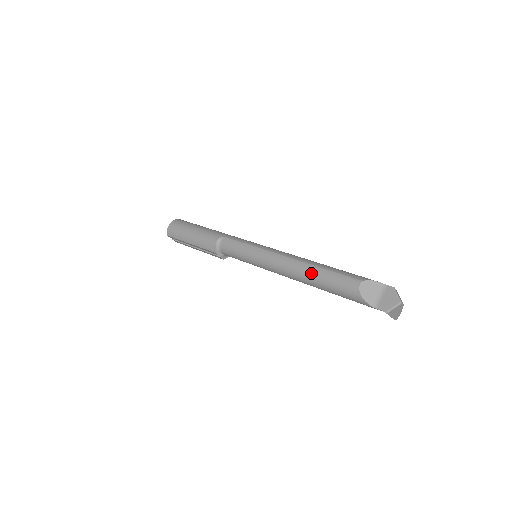
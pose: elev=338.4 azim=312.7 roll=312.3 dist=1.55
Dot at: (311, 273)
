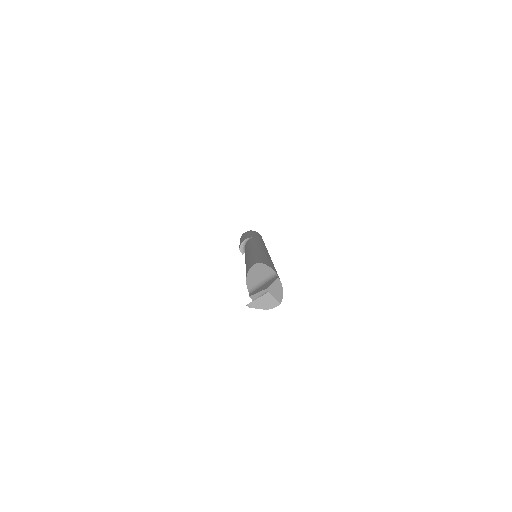
Dot at: (248, 258)
